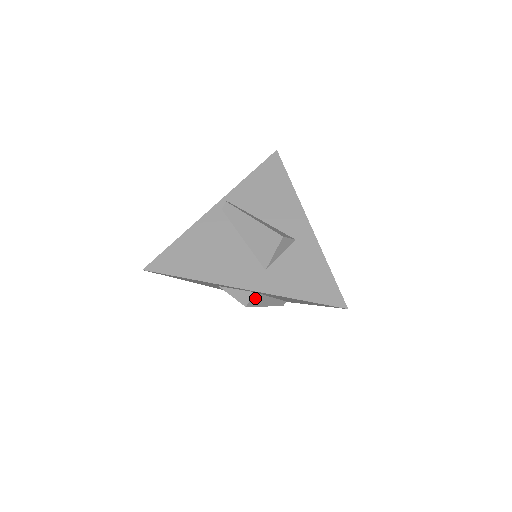
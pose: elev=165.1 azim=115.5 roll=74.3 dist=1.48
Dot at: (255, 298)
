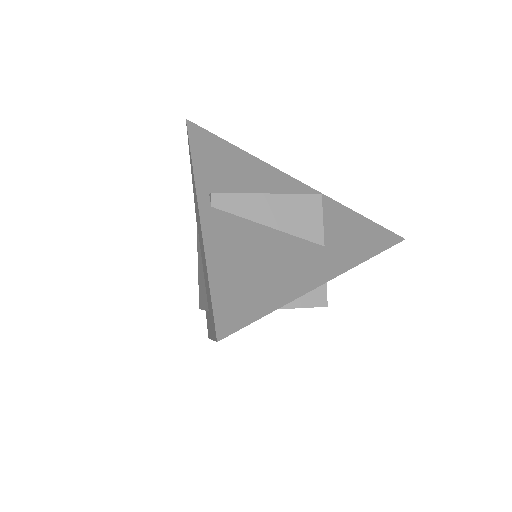
Dot at: occluded
